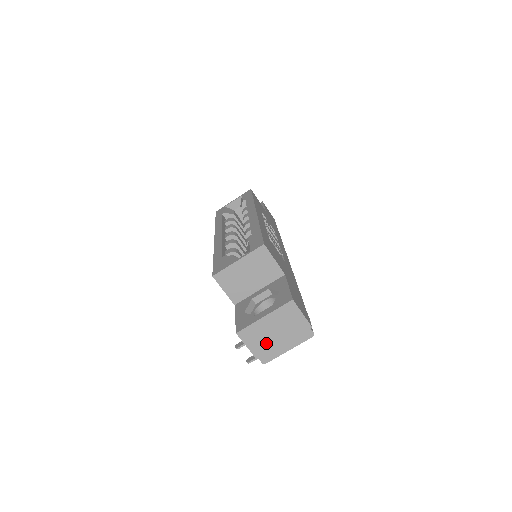
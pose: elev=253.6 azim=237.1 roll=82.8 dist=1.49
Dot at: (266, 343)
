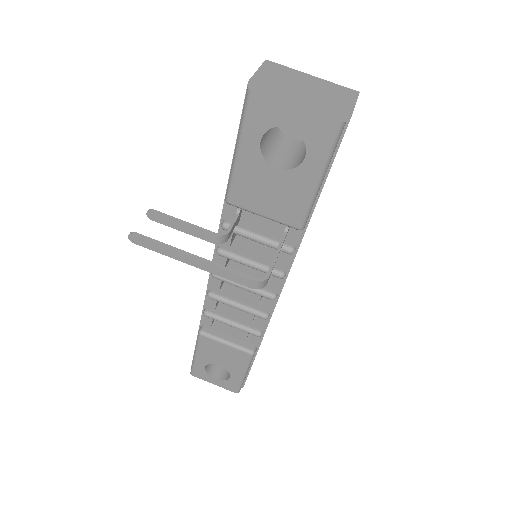
Dot at: (281, 84)
